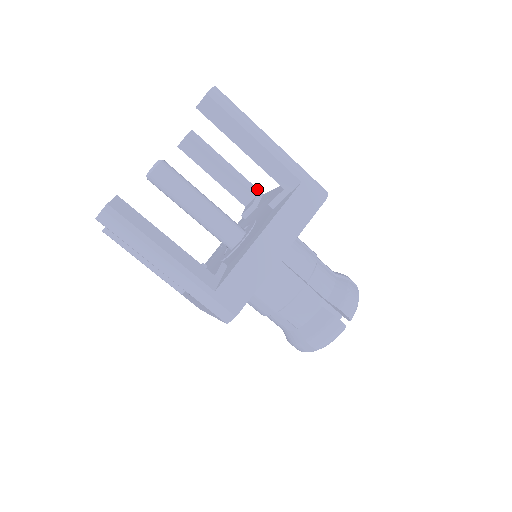
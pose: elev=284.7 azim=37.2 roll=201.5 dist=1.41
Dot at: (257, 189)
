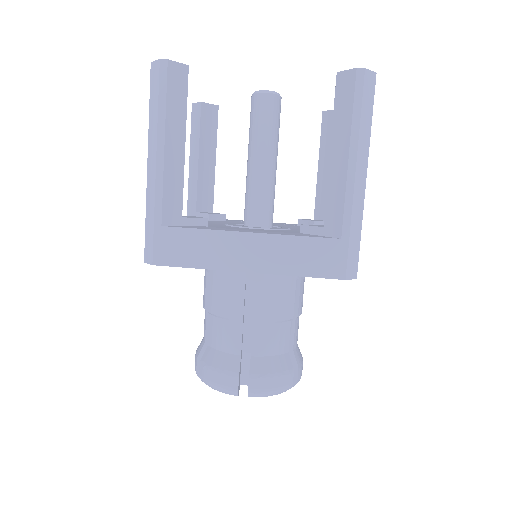
Dot at: occluded
